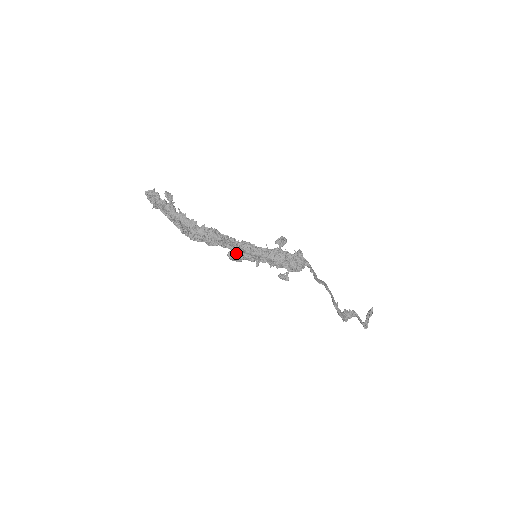
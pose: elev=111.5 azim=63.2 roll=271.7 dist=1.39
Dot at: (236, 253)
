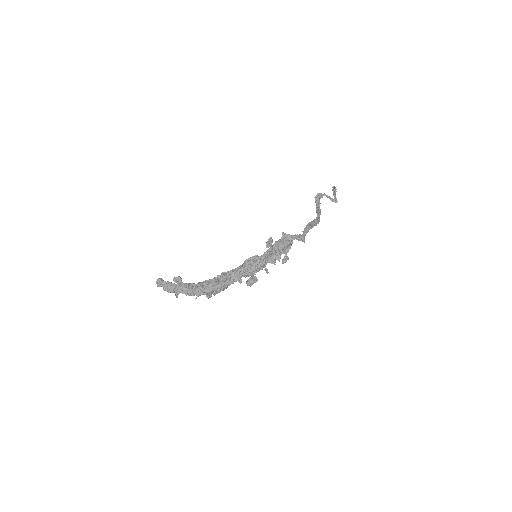
Dot at: (252, 281)
